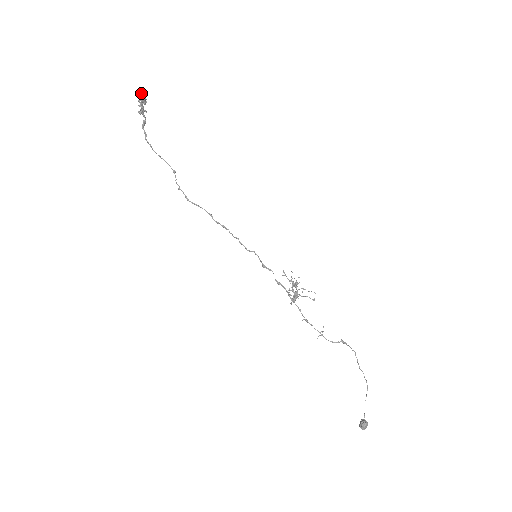
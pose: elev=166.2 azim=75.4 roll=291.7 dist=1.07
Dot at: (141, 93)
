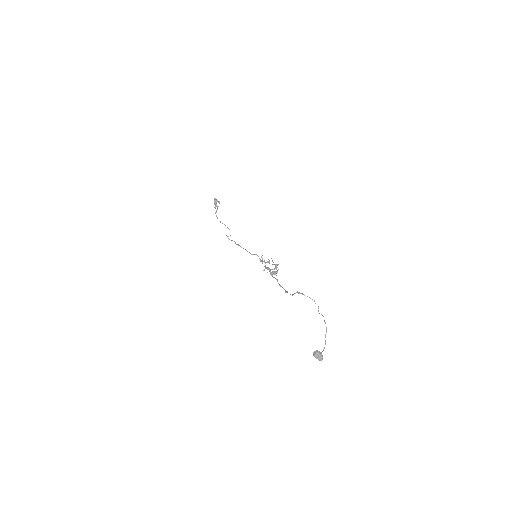
Dot at: (214, 199)
